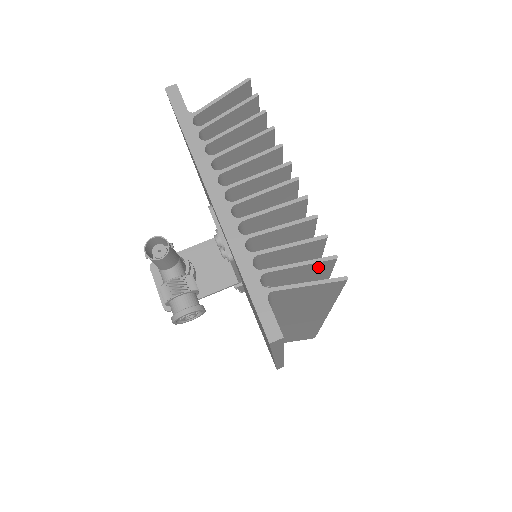
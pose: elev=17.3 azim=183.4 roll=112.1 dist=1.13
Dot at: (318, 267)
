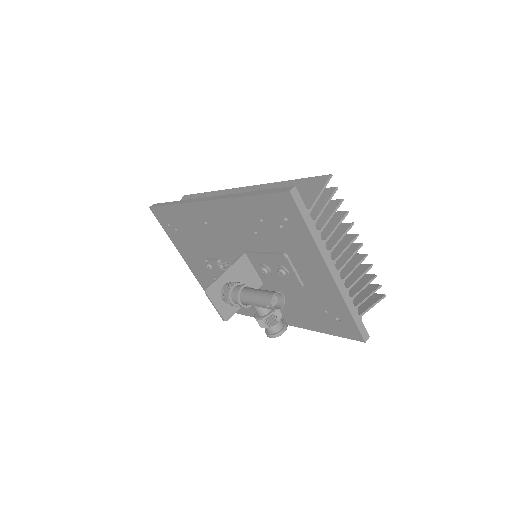
Dot at: (367, 290)
